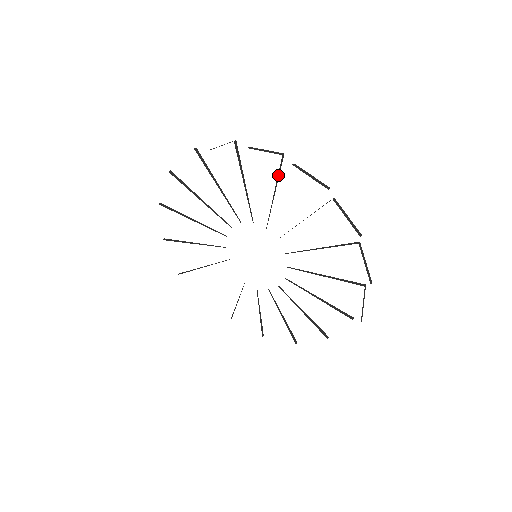
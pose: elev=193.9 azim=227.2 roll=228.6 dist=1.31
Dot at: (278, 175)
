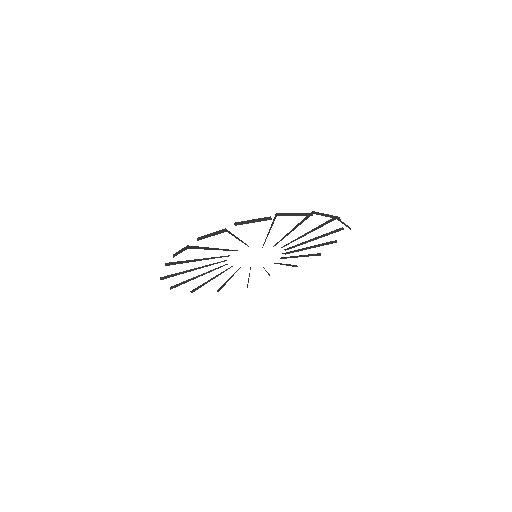
Dot at: occluded
